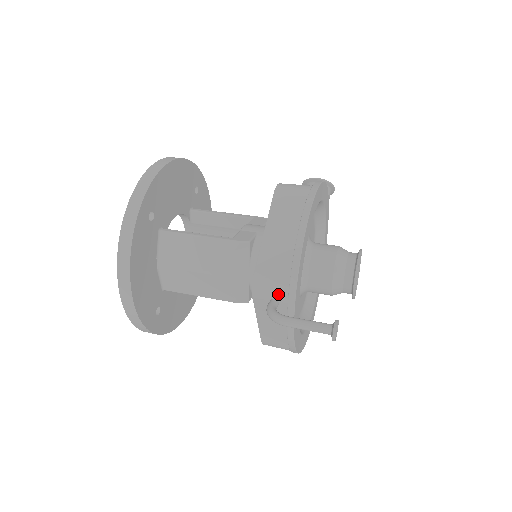
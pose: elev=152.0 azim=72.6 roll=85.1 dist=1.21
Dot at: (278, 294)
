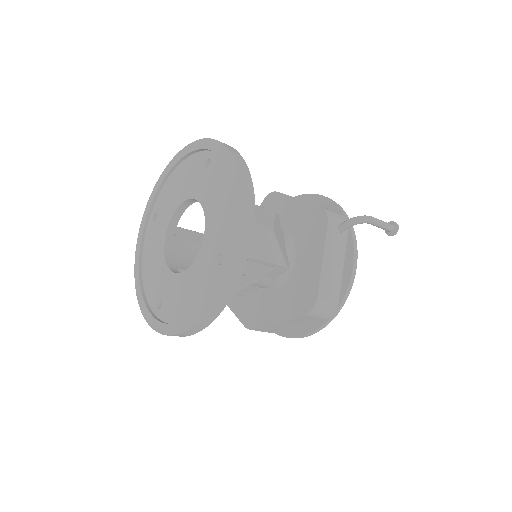
Dot at: (342, 220)
